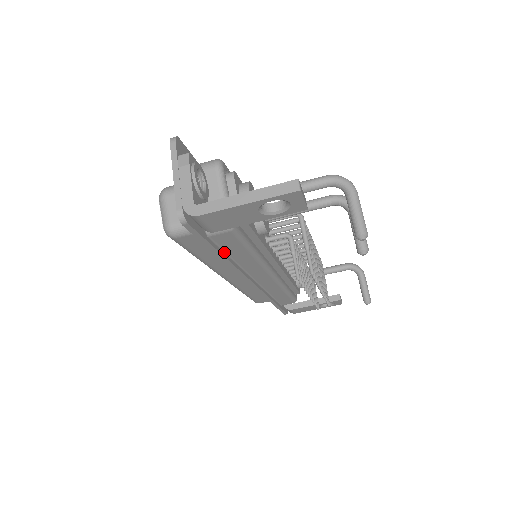
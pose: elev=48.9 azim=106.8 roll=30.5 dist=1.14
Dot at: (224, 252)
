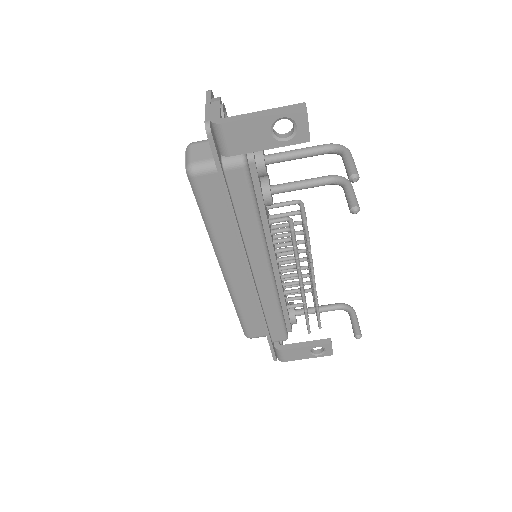
Dot at: (232, 203)
